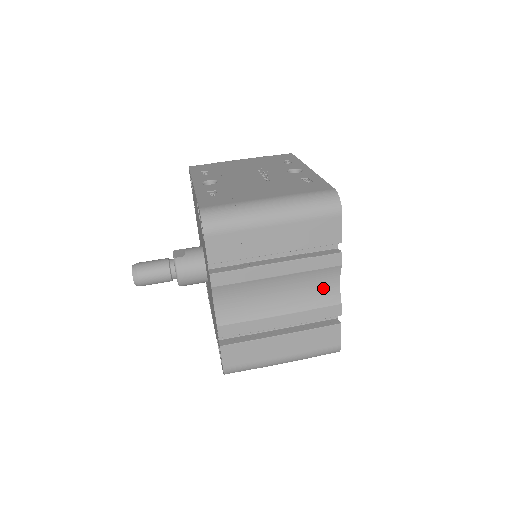
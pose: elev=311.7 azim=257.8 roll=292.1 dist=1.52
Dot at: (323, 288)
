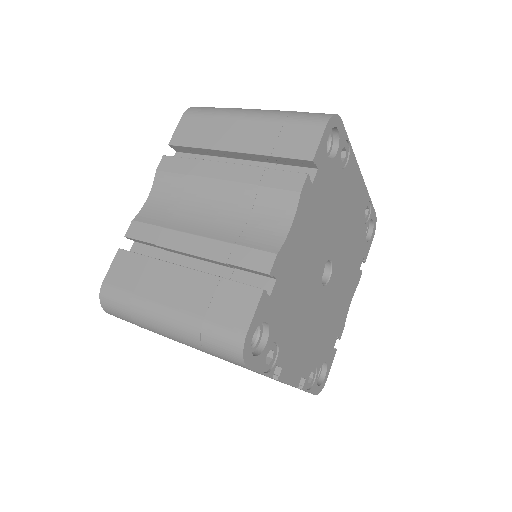
Dot at: (266, 224)
